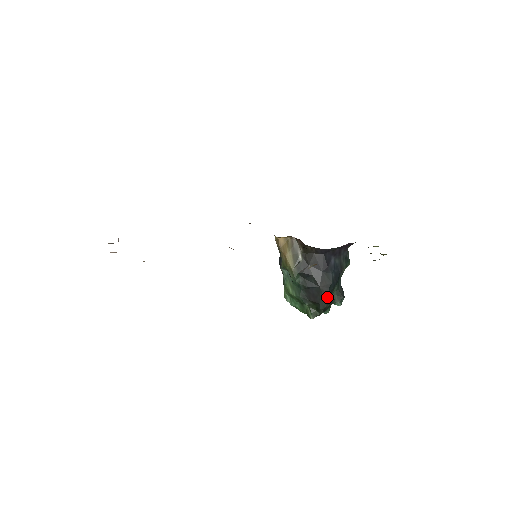
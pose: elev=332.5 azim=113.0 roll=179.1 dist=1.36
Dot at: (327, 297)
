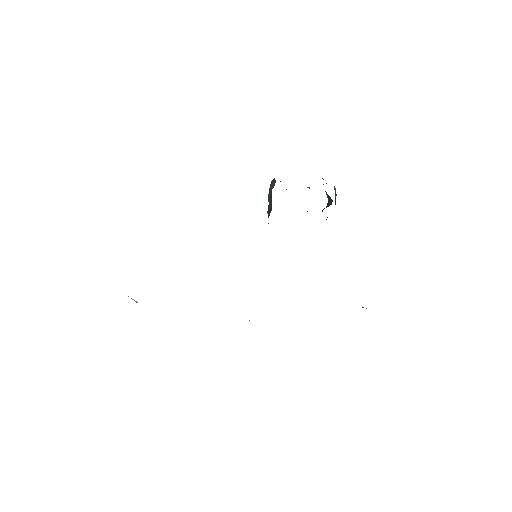
Dot at: occluded
